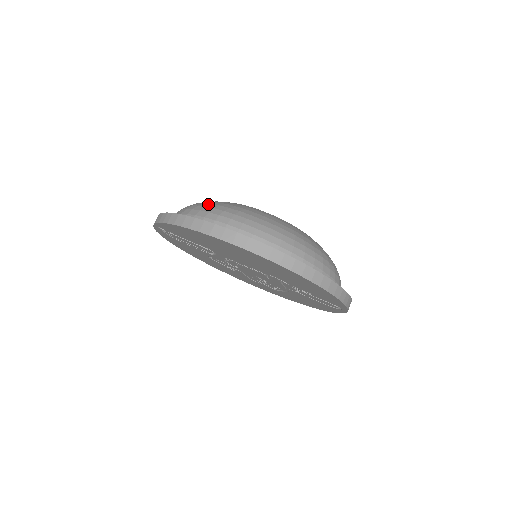
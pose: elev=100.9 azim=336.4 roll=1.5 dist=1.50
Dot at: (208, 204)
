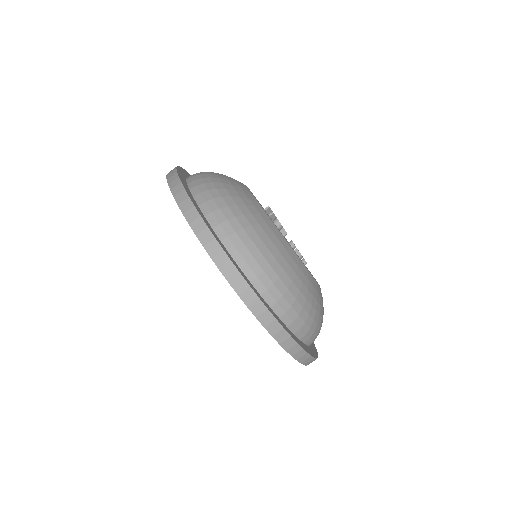
Dot at: (218, 181)
